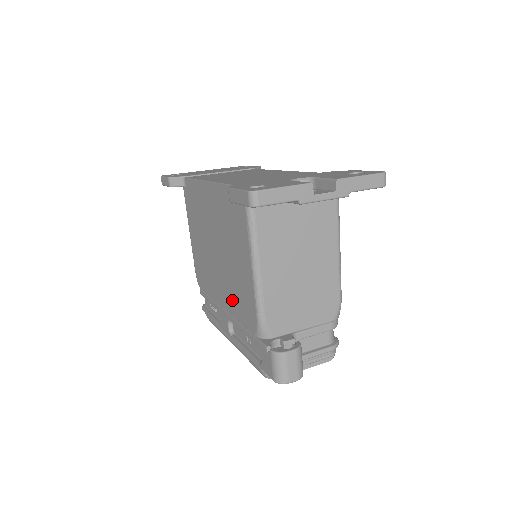
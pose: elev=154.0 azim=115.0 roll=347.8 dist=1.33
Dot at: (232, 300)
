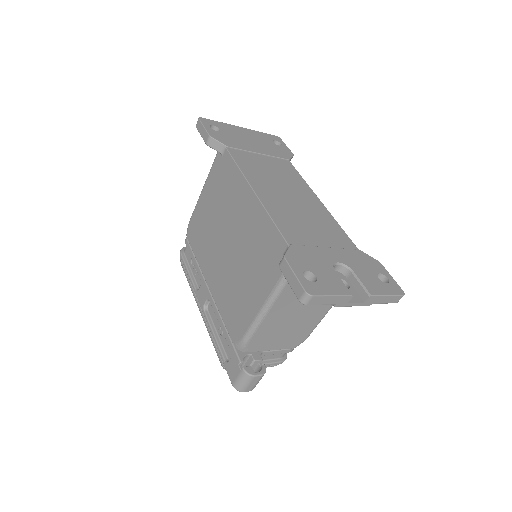
Dot at: (223, 295)
